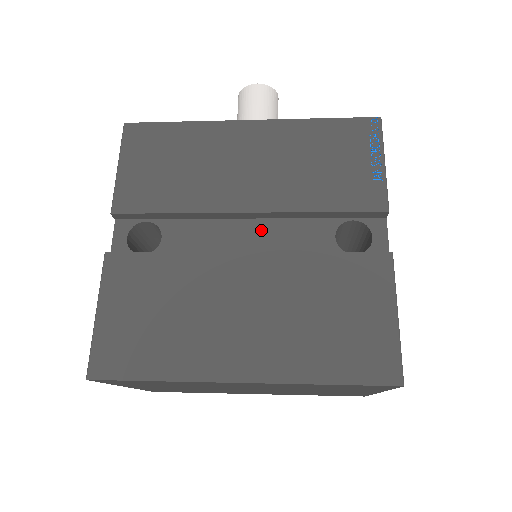
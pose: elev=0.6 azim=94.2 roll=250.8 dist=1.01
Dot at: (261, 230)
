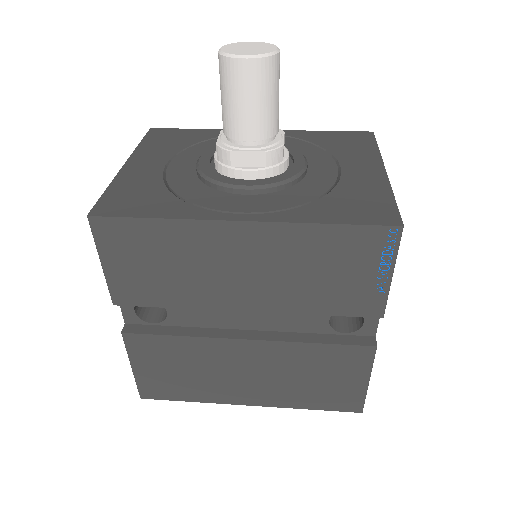
Dot at: (260, 312)
